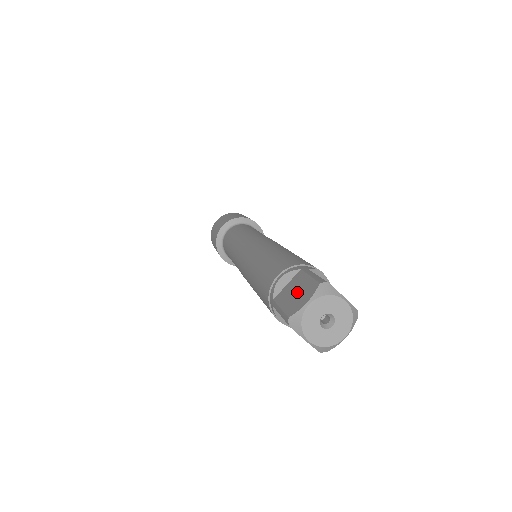
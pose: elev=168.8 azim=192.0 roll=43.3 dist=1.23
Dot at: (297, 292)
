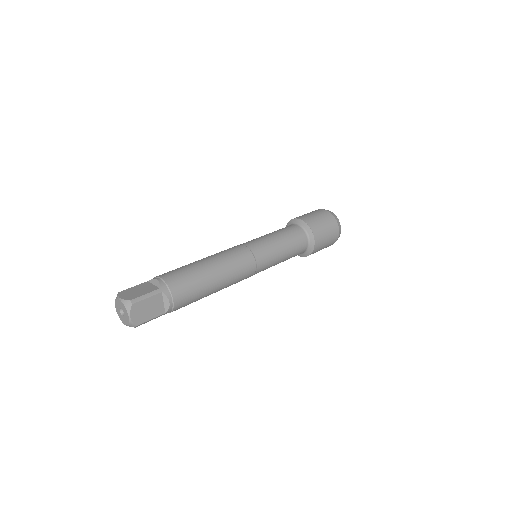
Dot at: occluded
